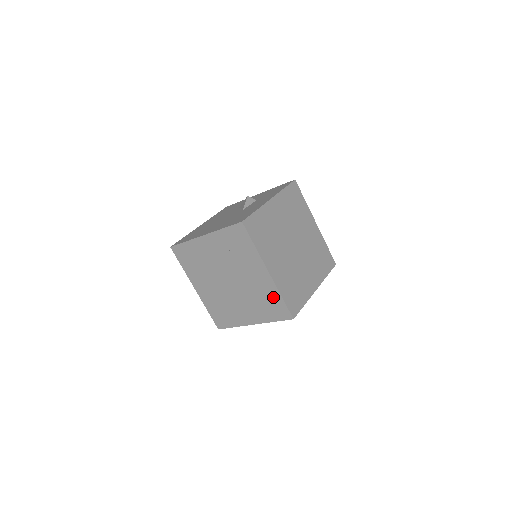
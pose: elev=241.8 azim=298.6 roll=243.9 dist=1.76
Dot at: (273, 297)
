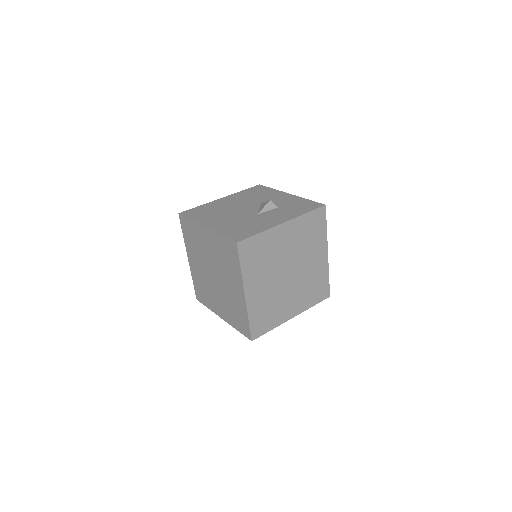
Dot at: (242, 314)
